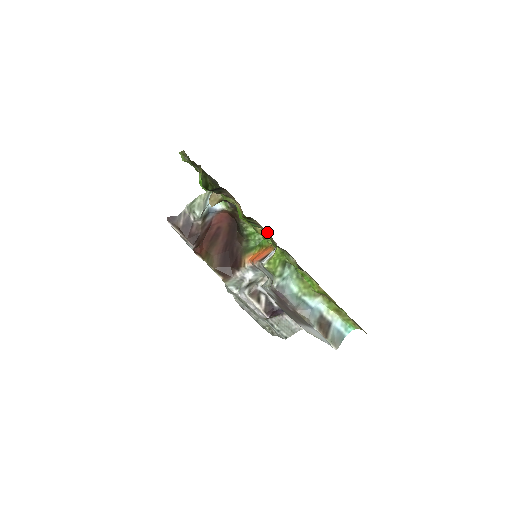
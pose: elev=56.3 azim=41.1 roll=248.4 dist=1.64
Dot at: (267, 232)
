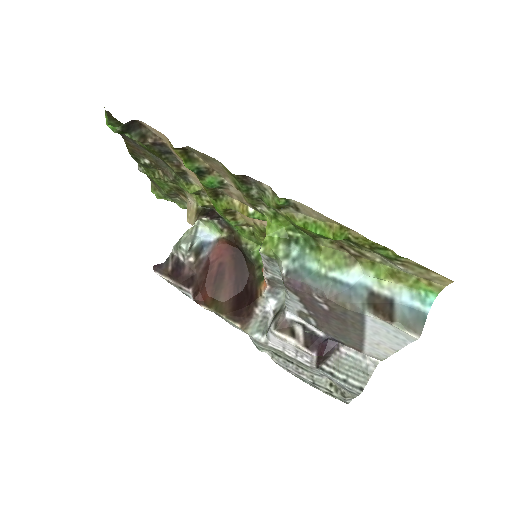
Dot at: (224, 174)
